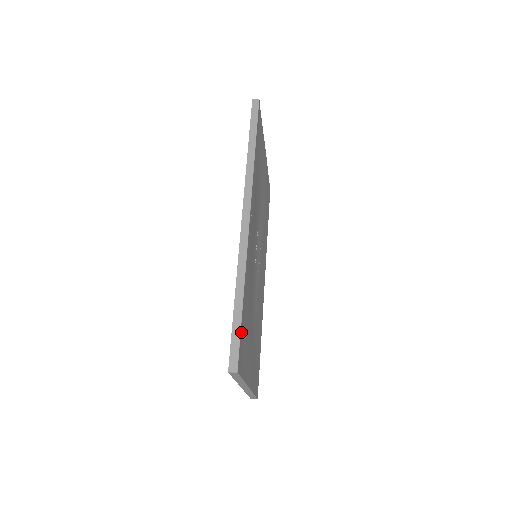
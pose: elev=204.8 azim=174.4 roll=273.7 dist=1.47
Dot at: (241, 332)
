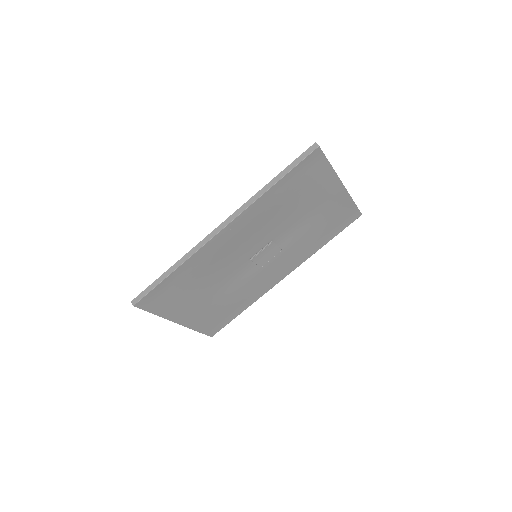
Dot at: (157, 289)
